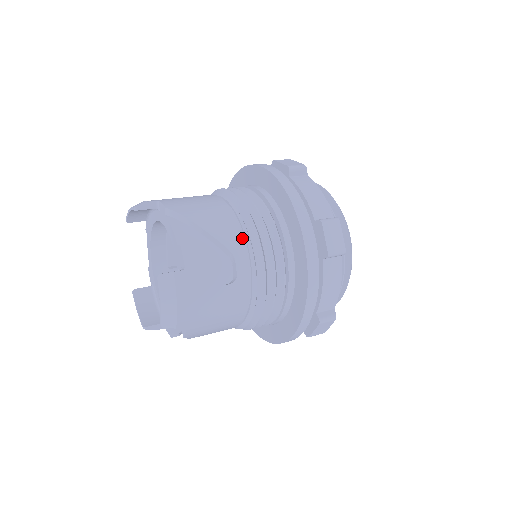
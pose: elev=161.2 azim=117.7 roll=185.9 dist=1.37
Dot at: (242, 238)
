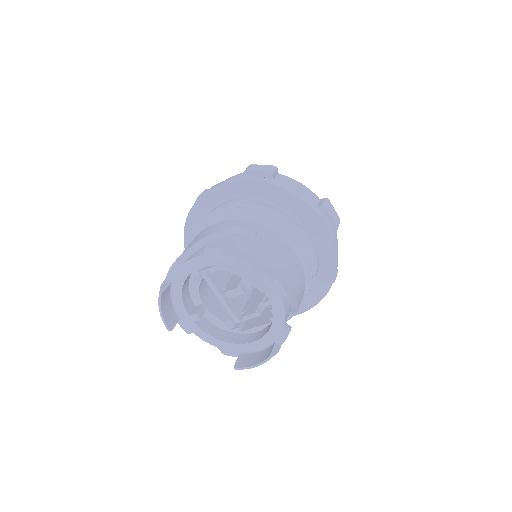
Dot at: occluded
